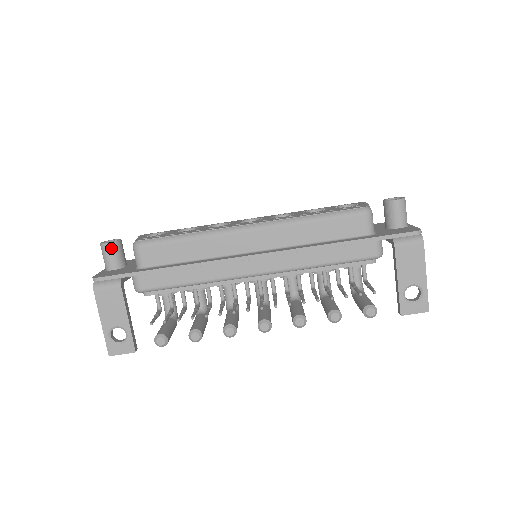
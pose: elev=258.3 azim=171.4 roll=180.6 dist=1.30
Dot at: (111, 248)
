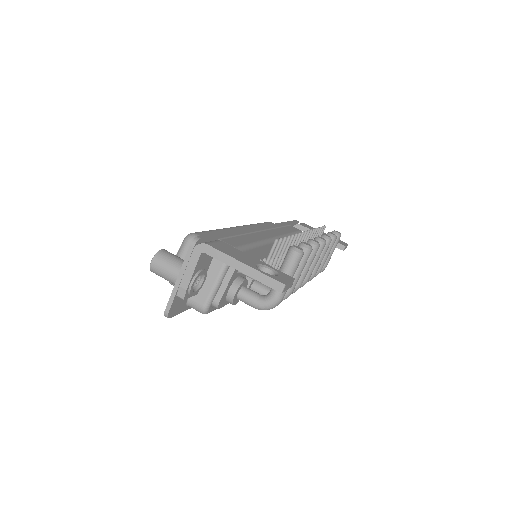
Dot at: (169, 252)
